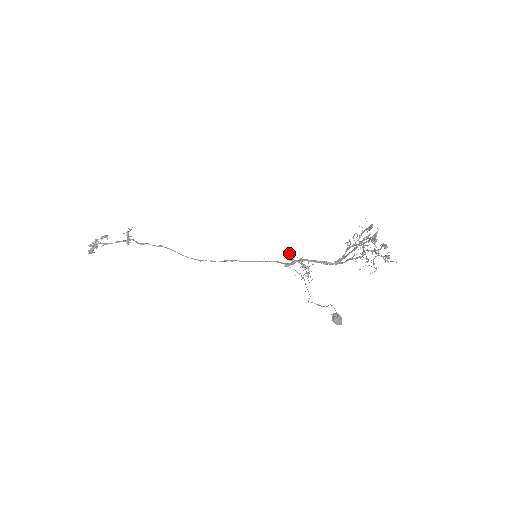
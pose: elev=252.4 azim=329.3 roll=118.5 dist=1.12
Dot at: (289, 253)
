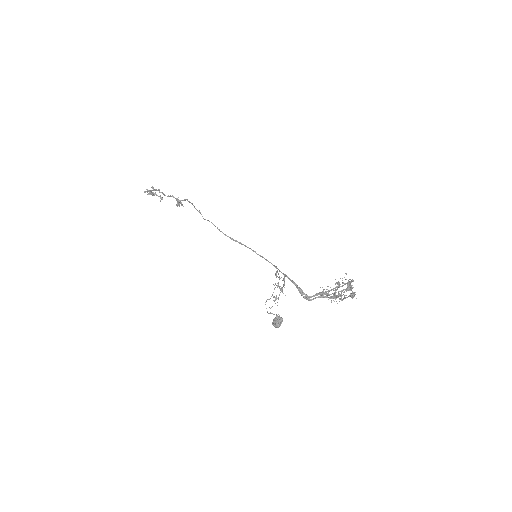
Dot at: occluded
